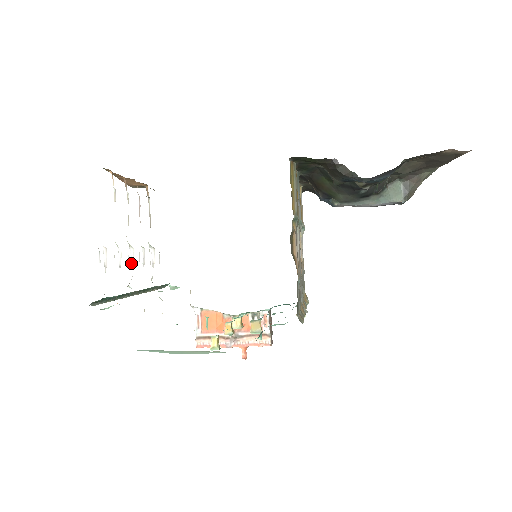
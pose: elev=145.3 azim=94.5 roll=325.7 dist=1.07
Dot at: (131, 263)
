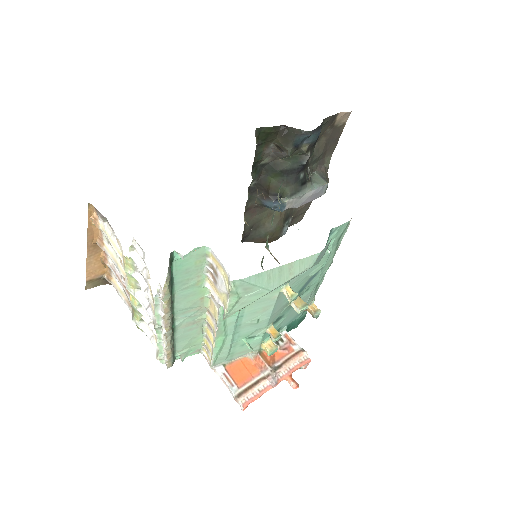
Dot at: (144, 308)
